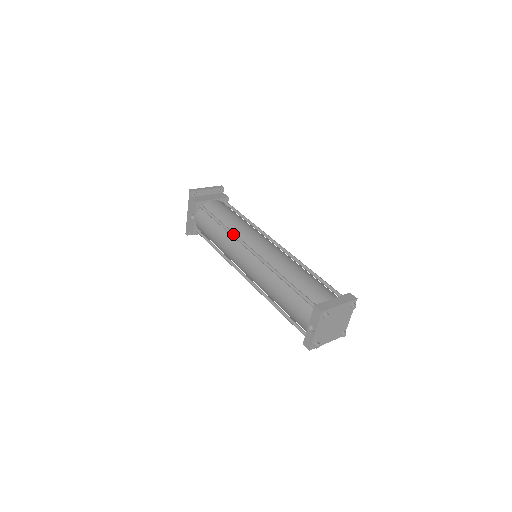
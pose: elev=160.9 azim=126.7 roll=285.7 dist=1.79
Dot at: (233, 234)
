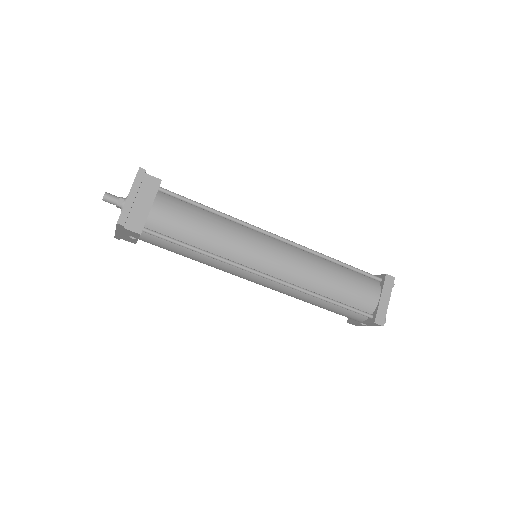
Dot at: (232, 264)
